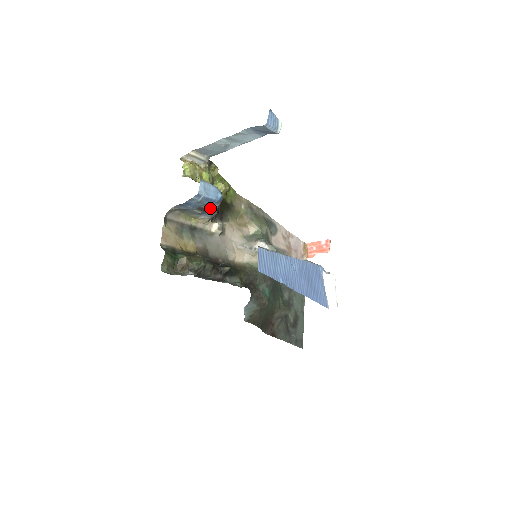
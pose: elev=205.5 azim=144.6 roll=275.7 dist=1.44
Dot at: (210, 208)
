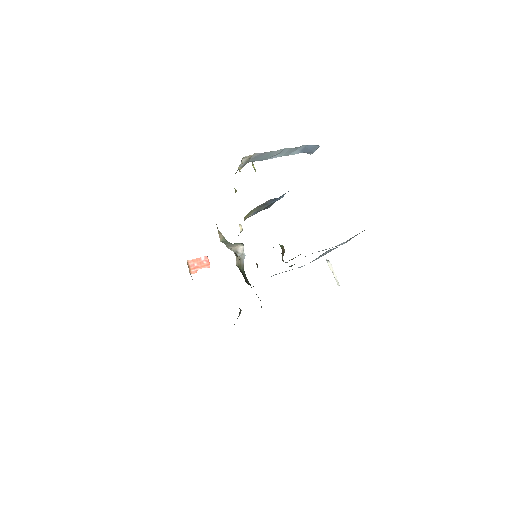
Dot at: (269, 206)
